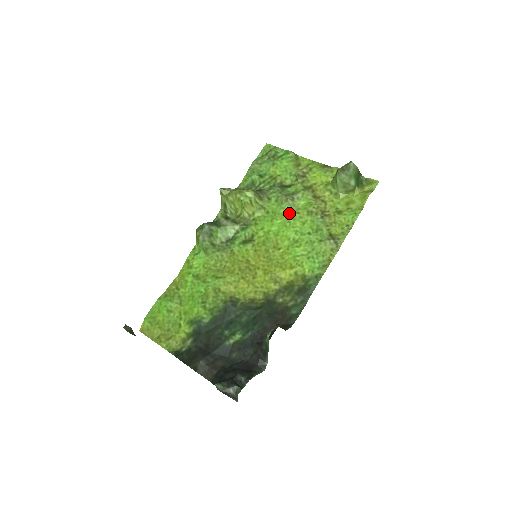
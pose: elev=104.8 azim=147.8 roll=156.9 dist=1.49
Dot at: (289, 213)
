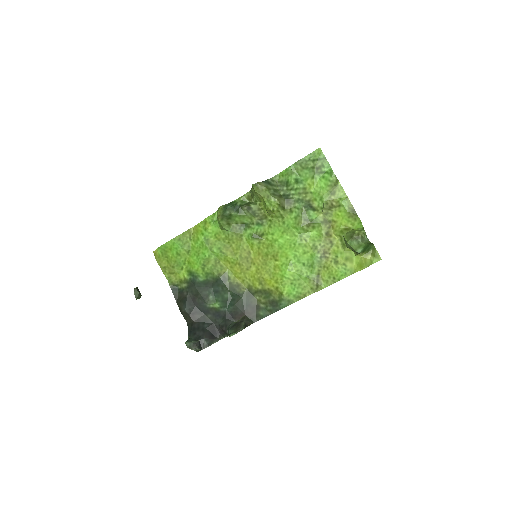
Dot at: (299, 236)
